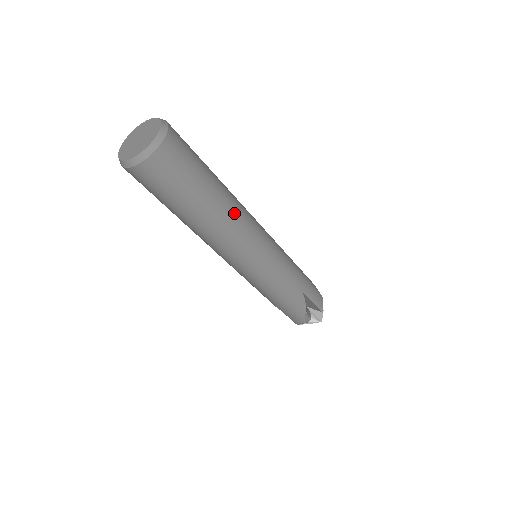
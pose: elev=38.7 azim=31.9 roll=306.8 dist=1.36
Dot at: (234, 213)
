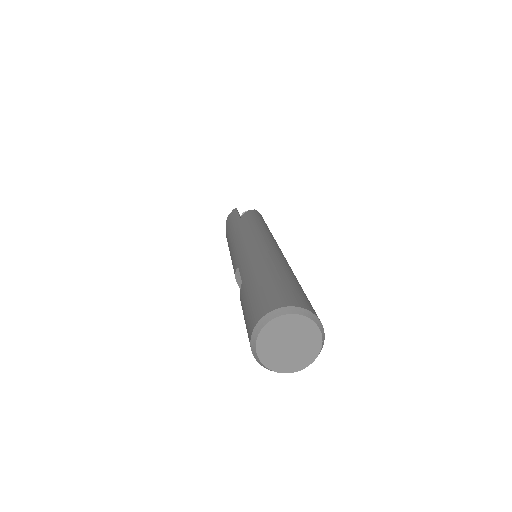
Dot at: (290, 268)
